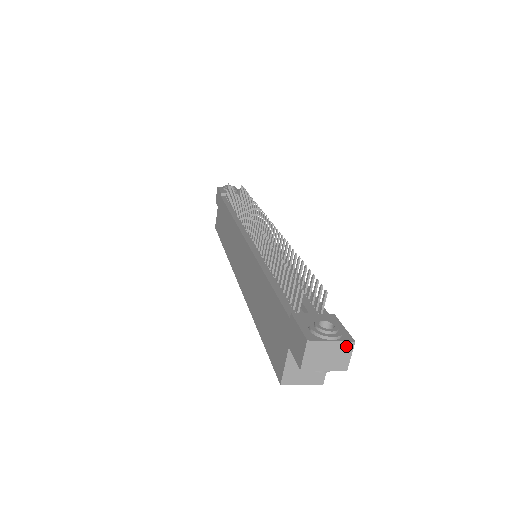
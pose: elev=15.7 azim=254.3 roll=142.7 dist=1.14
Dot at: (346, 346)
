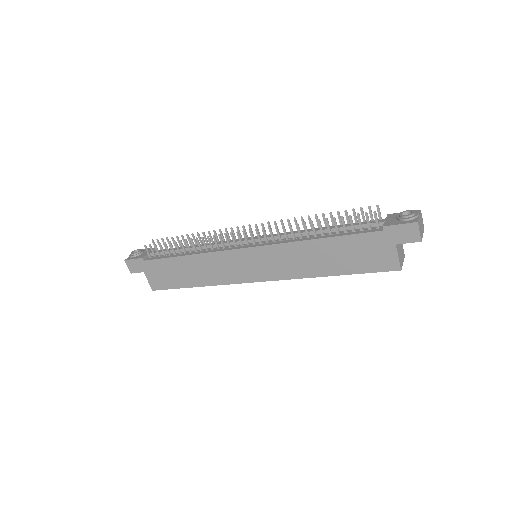
Dot at: (421, 215)
